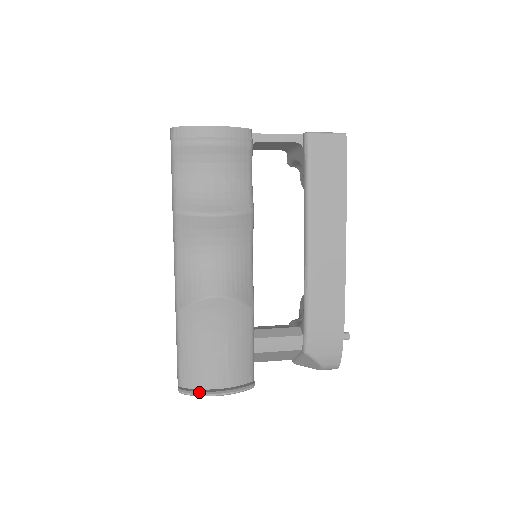
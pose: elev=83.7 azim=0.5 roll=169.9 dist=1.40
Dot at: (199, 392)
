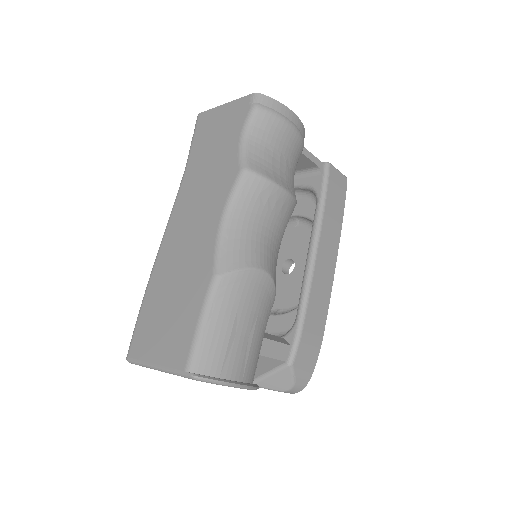
Dot at: (221, 379)
